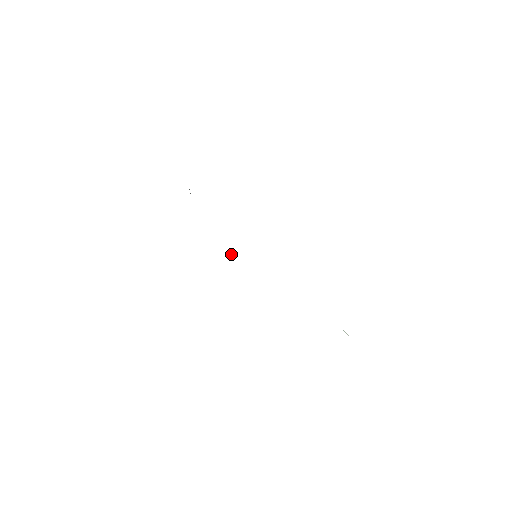
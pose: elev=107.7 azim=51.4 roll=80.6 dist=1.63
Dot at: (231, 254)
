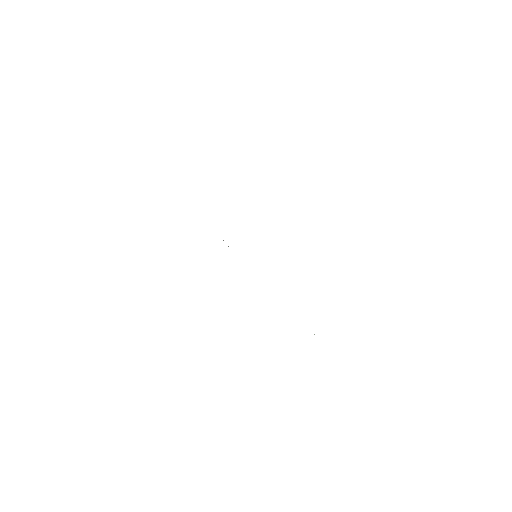
Dot at: occluded
